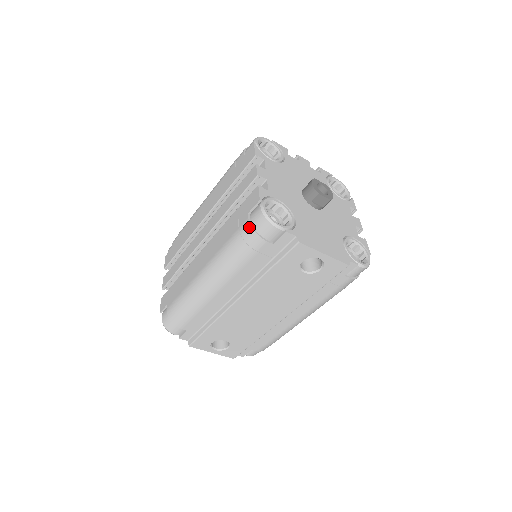
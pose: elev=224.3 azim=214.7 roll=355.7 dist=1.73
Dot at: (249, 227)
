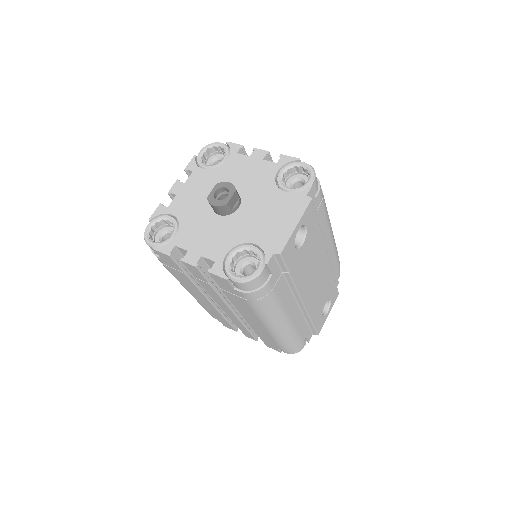
Dot at: (249, 294)
